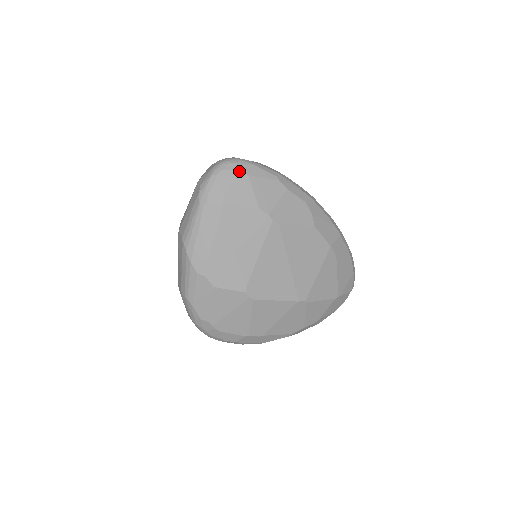
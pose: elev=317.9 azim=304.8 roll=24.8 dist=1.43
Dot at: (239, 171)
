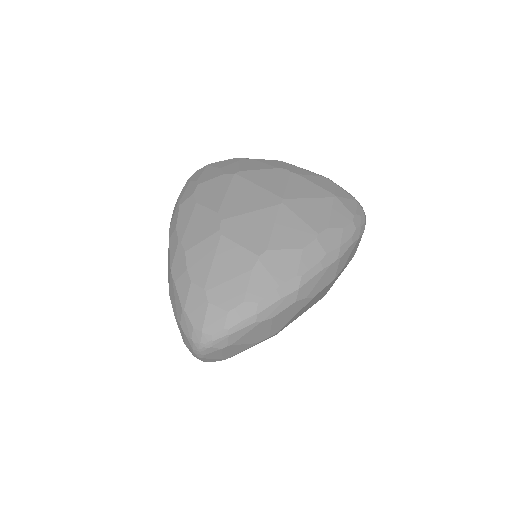
Dot at: (221, 349)
